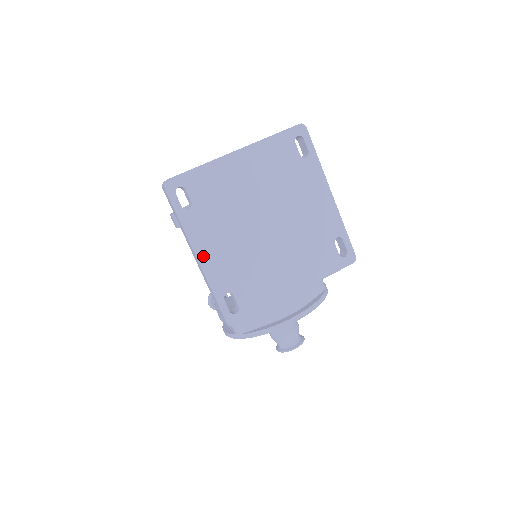
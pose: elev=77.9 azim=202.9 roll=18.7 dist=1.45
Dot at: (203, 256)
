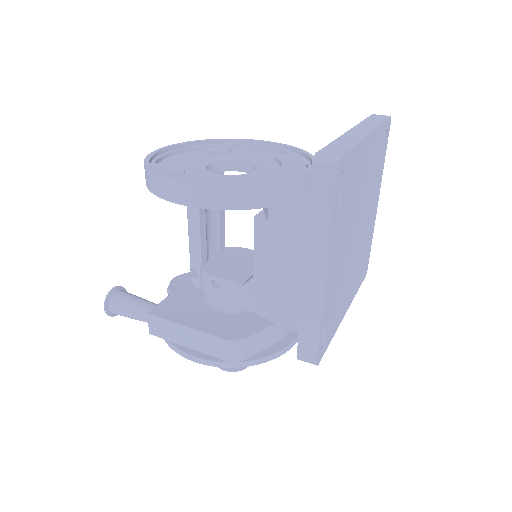
Dot at: (329, 274)
